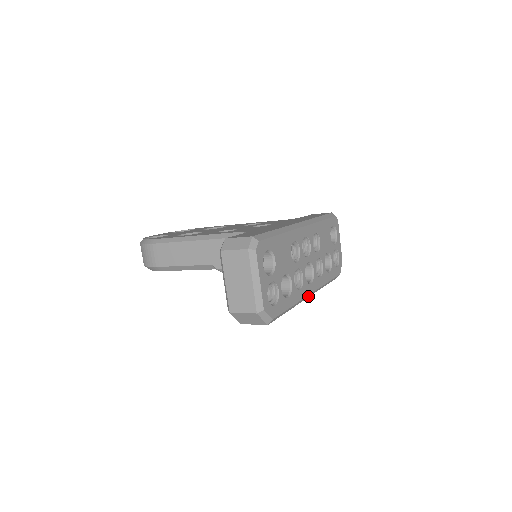
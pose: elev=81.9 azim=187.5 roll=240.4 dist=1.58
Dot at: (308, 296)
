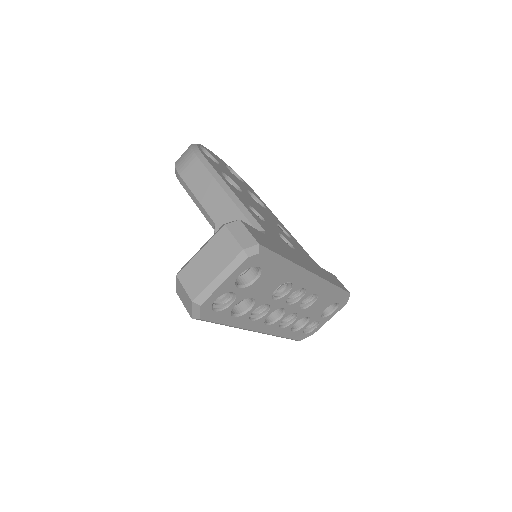
Dot at: (253, 331)
